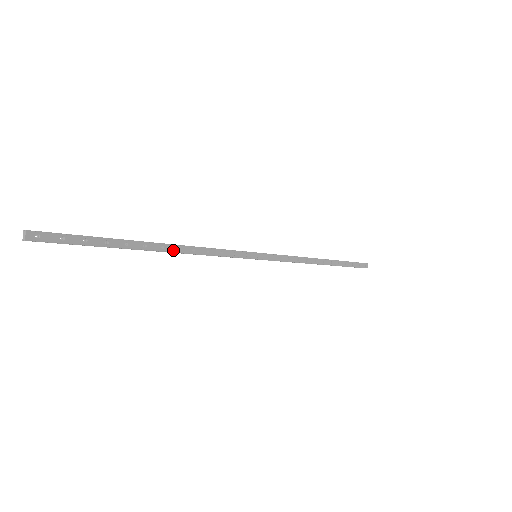
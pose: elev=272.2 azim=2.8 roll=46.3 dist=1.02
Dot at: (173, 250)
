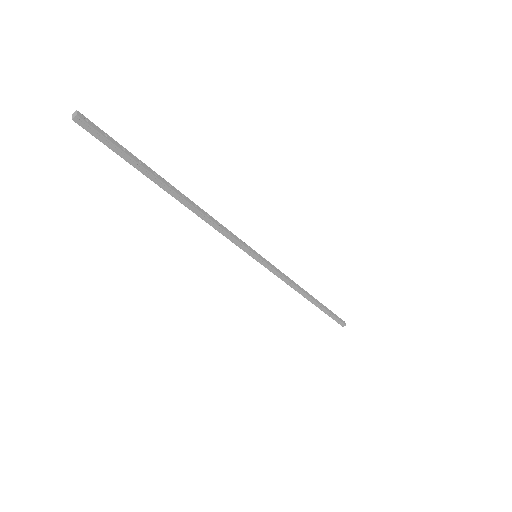
Dot at: (192, 204)
